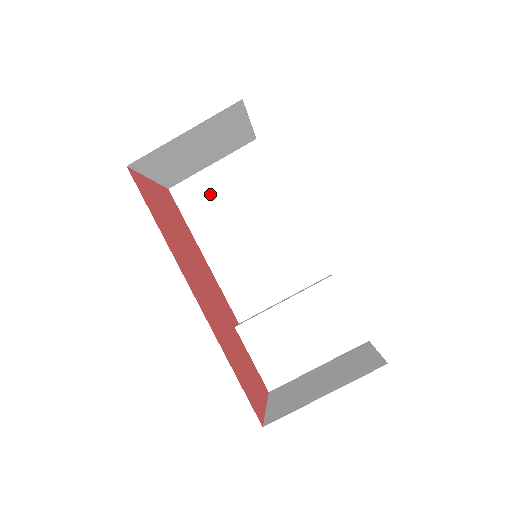
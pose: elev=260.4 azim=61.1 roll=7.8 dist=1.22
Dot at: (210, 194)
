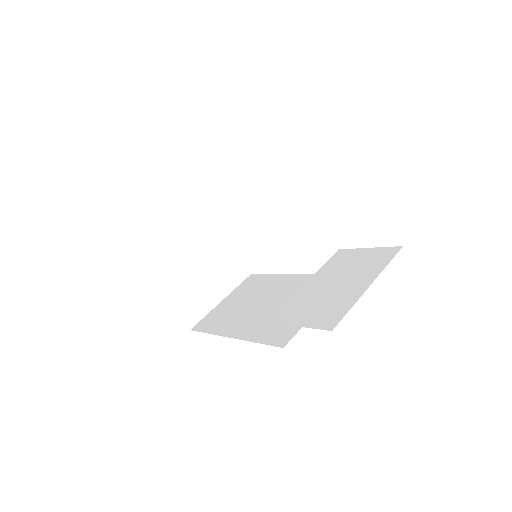
Dot at: (225, 311)
